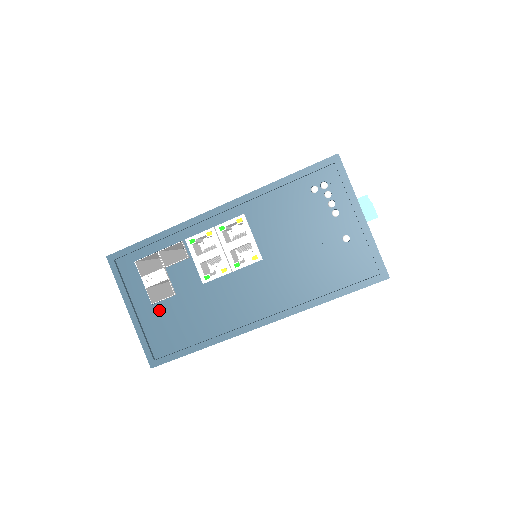
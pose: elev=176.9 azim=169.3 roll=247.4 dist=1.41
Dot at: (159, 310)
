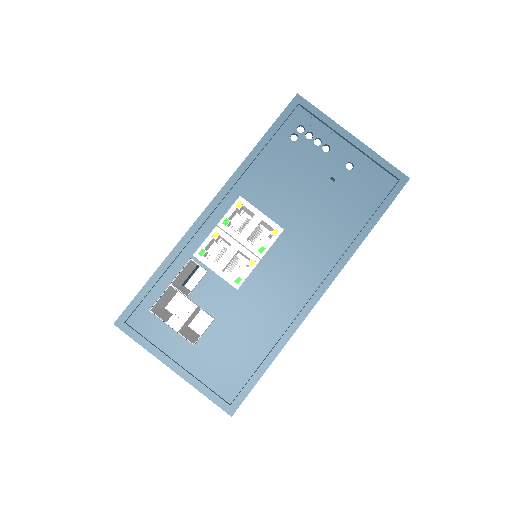
Dot at: (205, 347)
